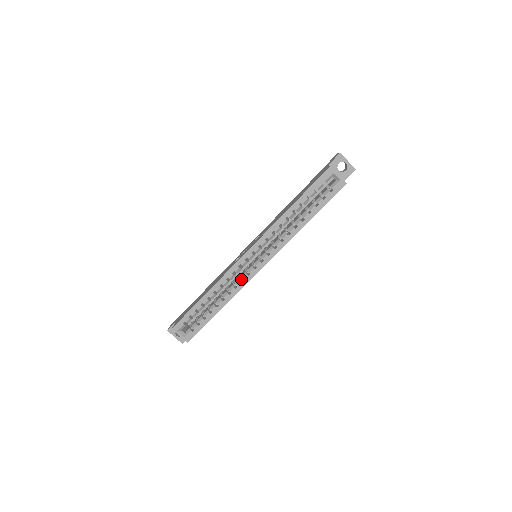
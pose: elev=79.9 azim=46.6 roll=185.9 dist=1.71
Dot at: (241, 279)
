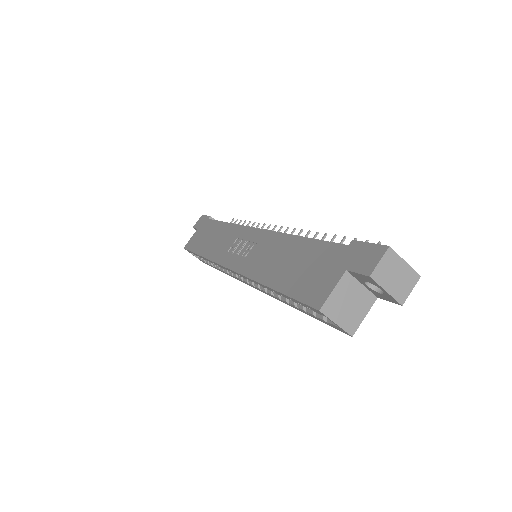
Dot at: occluded
